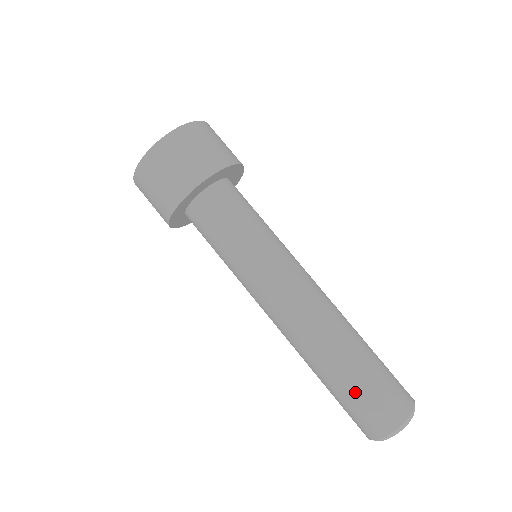
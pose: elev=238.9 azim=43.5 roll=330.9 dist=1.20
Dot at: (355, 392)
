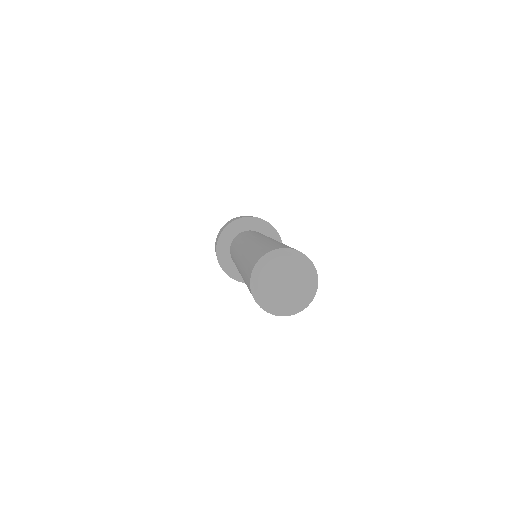
Dot at: (245, 276)
